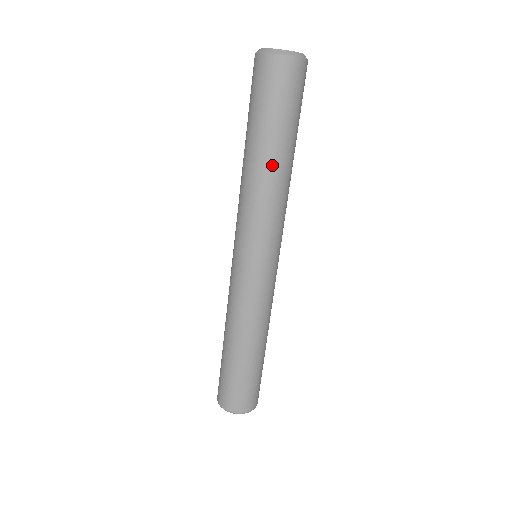
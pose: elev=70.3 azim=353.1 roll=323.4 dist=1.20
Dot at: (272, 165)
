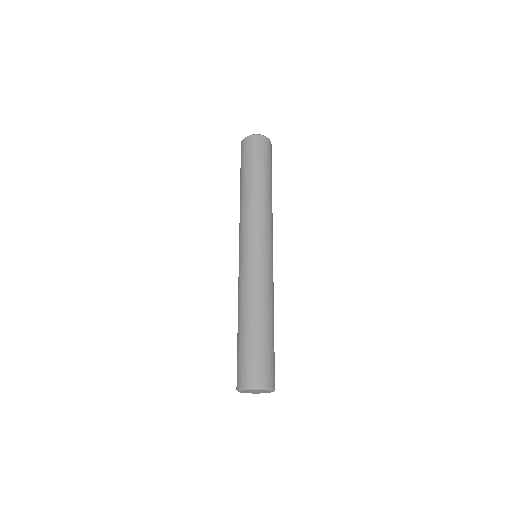
Dot at: (265, 188)
